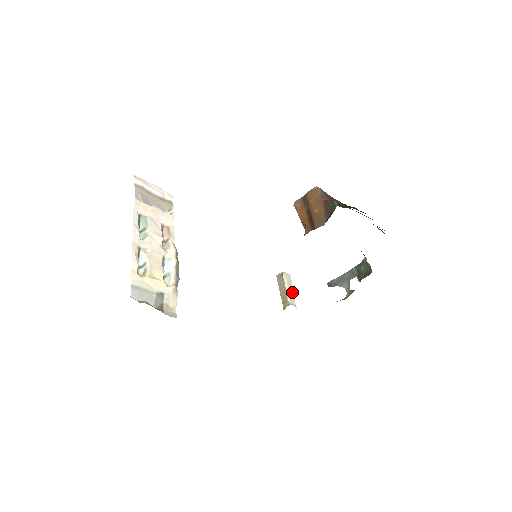
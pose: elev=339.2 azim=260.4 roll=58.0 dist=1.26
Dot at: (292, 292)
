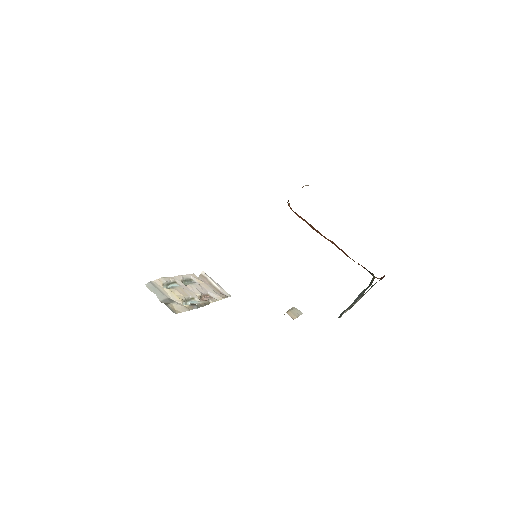
Dot at: (296, 315)
